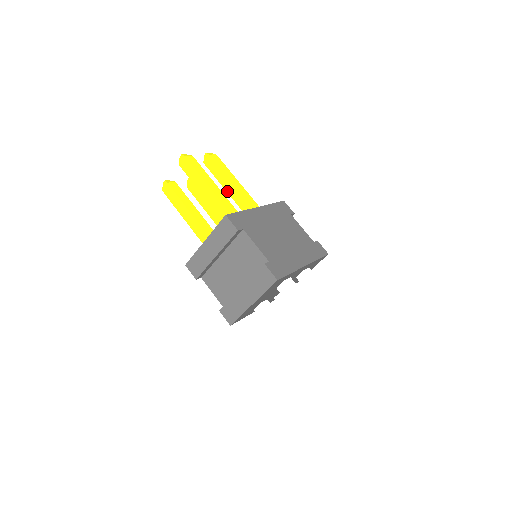
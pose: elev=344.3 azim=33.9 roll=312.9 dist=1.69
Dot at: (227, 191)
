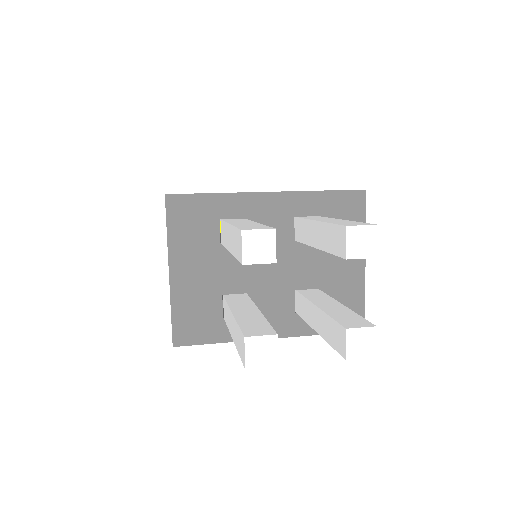
Dot at: occluded
